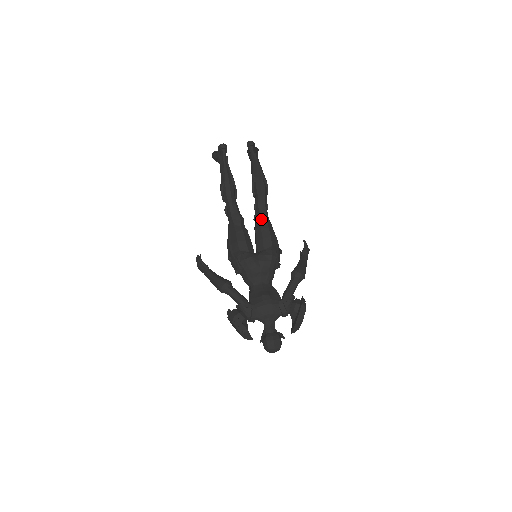
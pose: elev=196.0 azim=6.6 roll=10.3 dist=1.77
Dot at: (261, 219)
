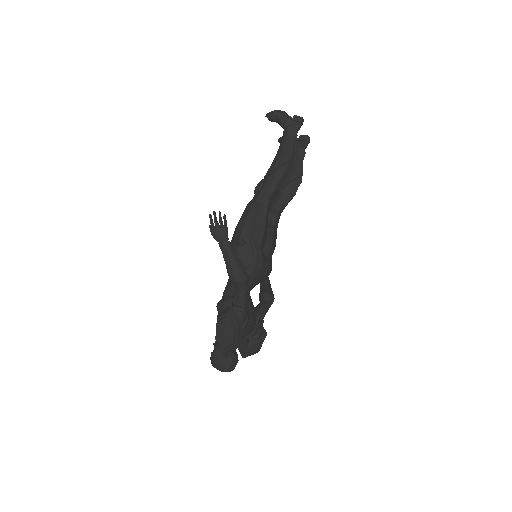
Dot at: (276, 221)
